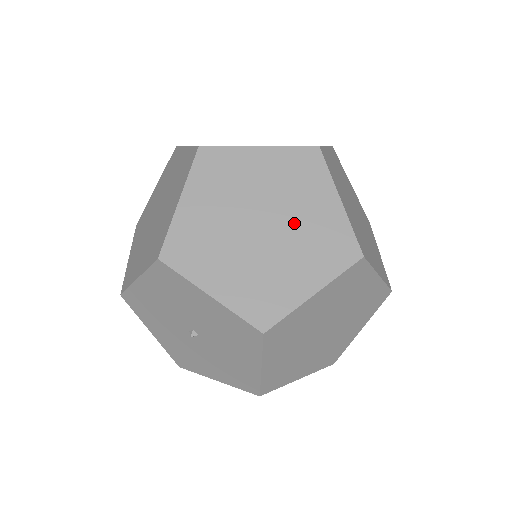
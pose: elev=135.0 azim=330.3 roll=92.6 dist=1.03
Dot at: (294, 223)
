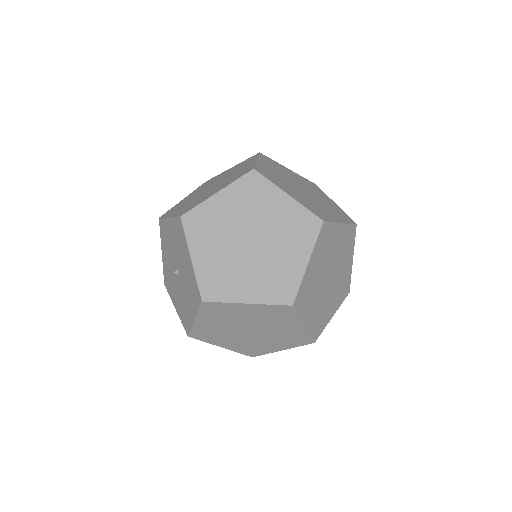
Dot at: (270, 255)
